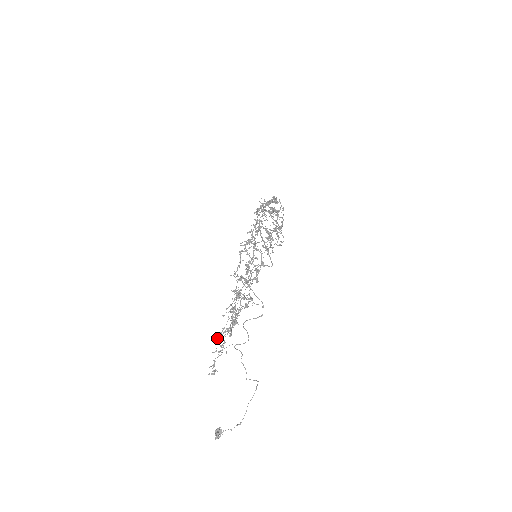
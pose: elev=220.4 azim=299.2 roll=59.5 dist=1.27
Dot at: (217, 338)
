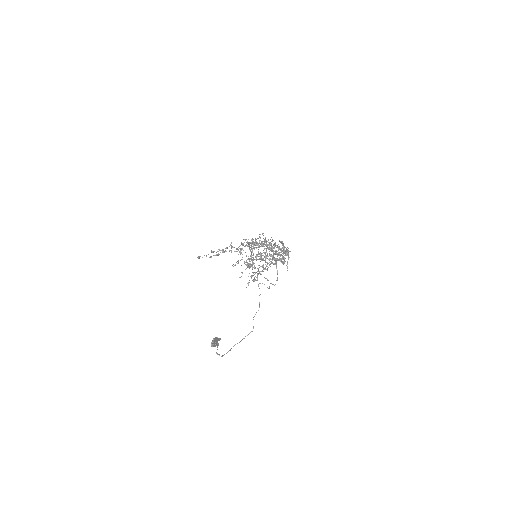
Dot at: (252, 265)
